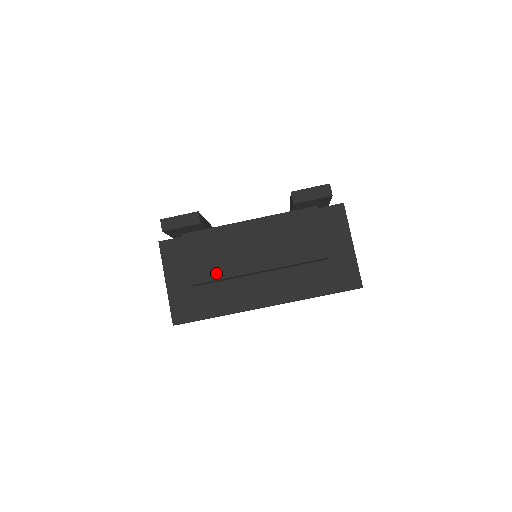
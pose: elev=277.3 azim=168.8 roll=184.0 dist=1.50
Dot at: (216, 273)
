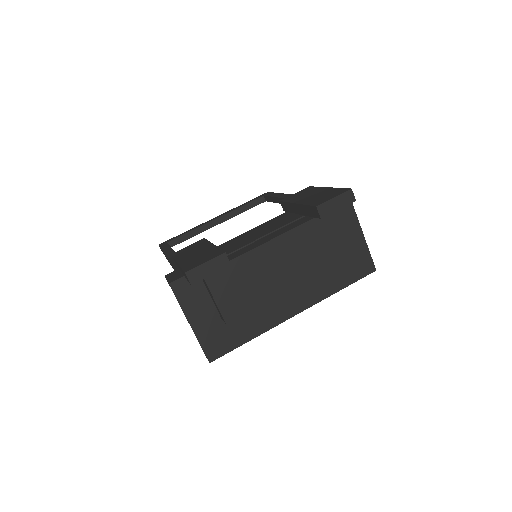
Dot at: (249, 304)
